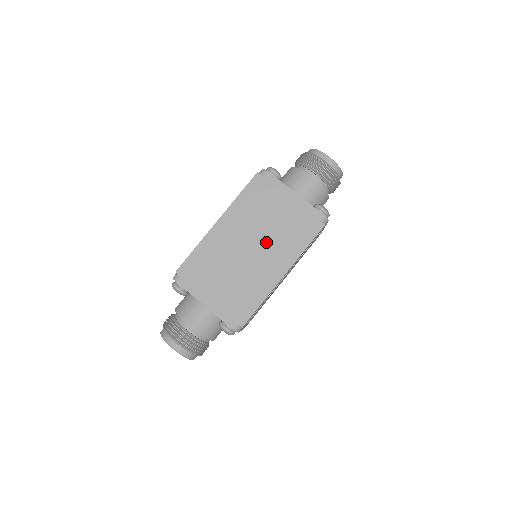
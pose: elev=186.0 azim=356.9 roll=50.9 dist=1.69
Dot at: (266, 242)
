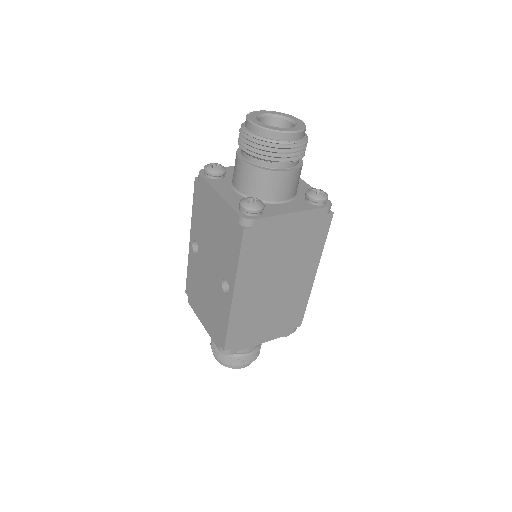
Dot at: (288, 269)
